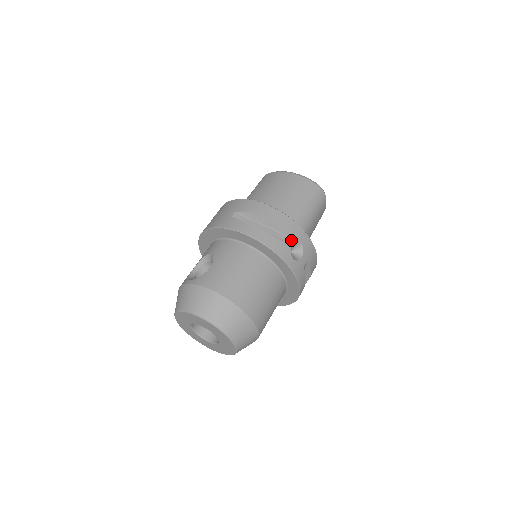
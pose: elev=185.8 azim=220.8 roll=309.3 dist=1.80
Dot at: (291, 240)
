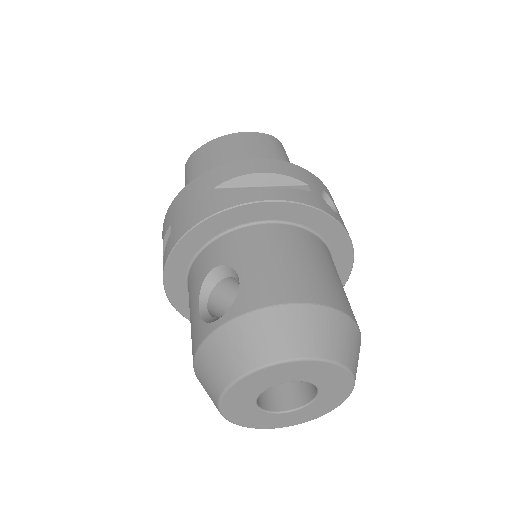
Dot at: (316, 189)
